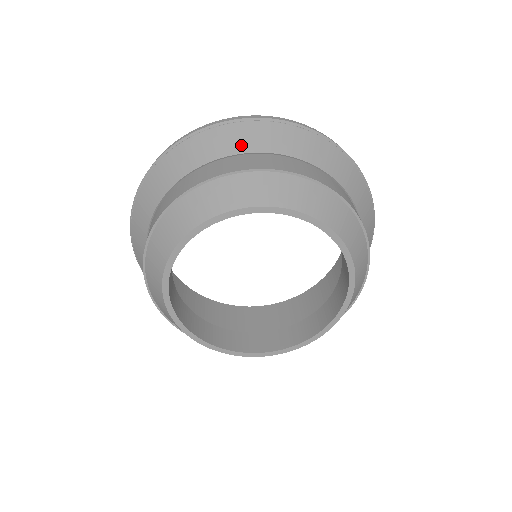
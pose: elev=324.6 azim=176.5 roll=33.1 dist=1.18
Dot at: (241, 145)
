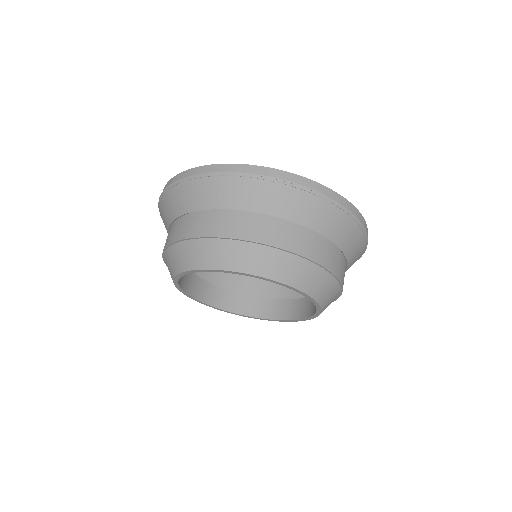
Dot at: (330, 230)
